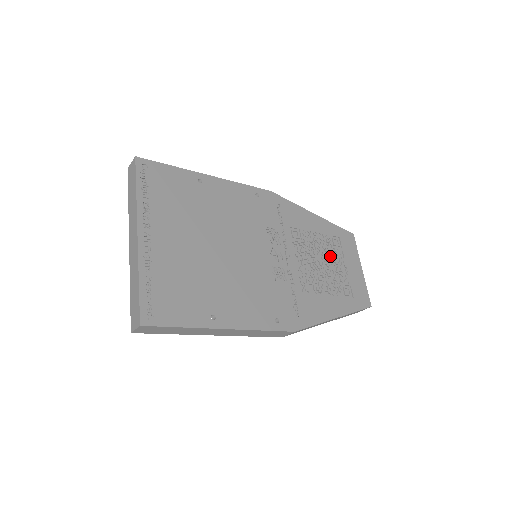
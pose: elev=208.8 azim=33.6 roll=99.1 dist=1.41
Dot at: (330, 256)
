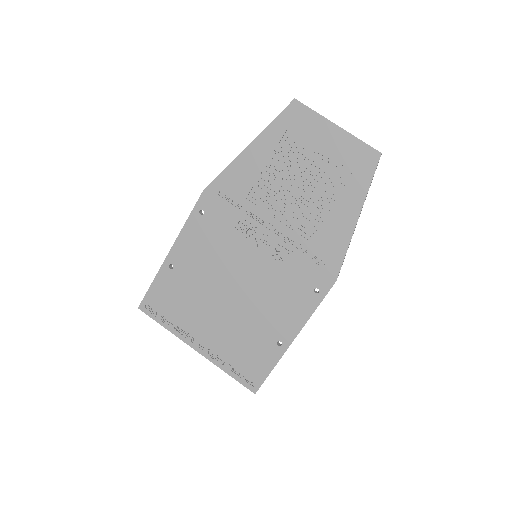
Dot at: (299, 165)
